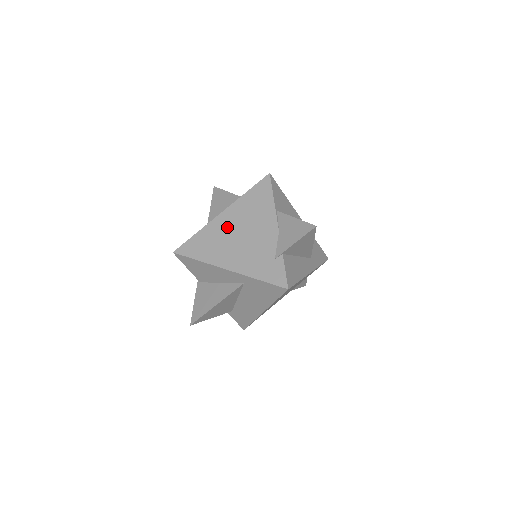
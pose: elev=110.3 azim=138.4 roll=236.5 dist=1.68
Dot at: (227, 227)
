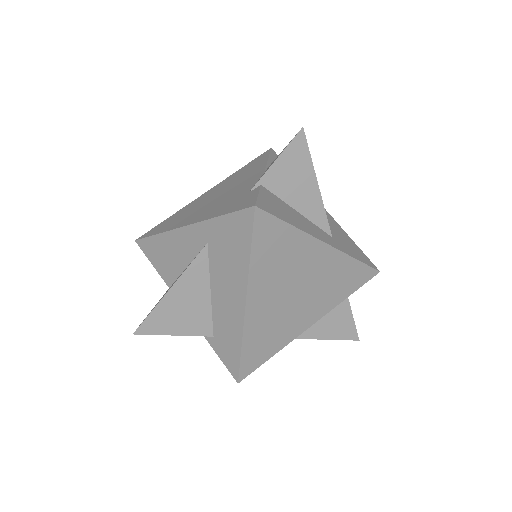
Dot at: (205, 198)
